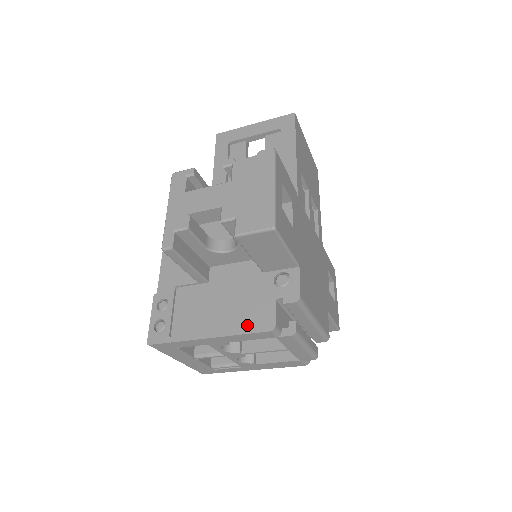
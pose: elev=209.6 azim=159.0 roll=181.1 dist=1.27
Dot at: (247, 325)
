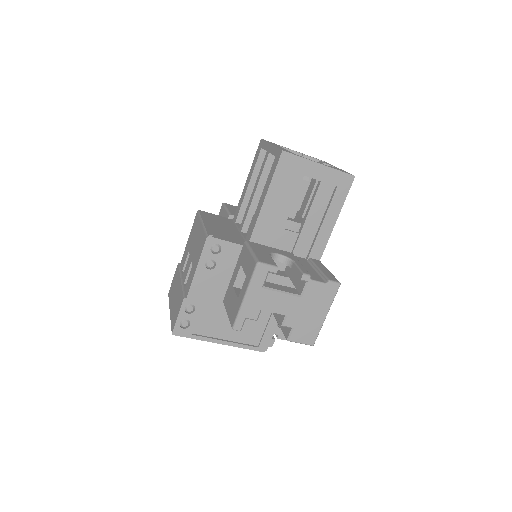
Dot at: (249, 342)
